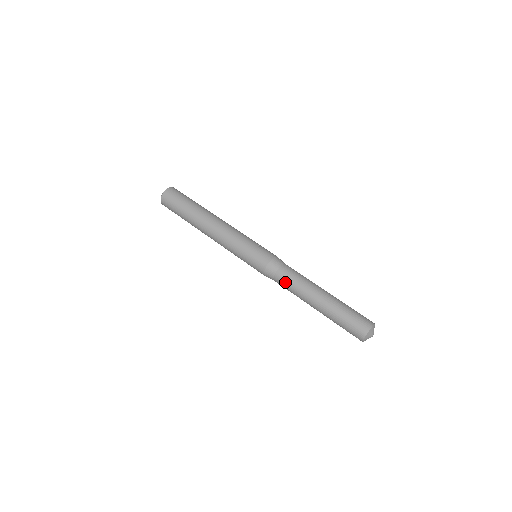
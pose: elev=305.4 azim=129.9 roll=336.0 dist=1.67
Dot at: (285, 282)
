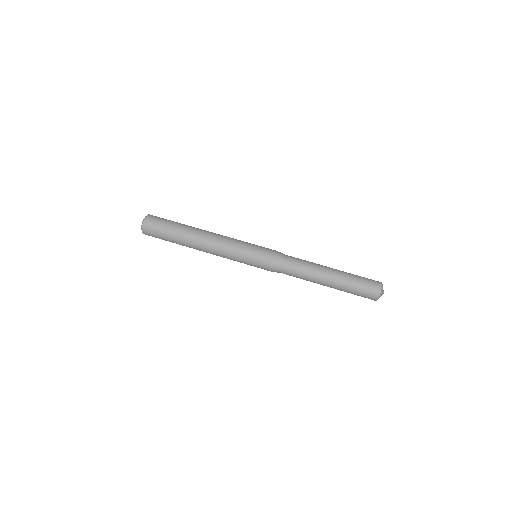
Dot at: (295, 264)
